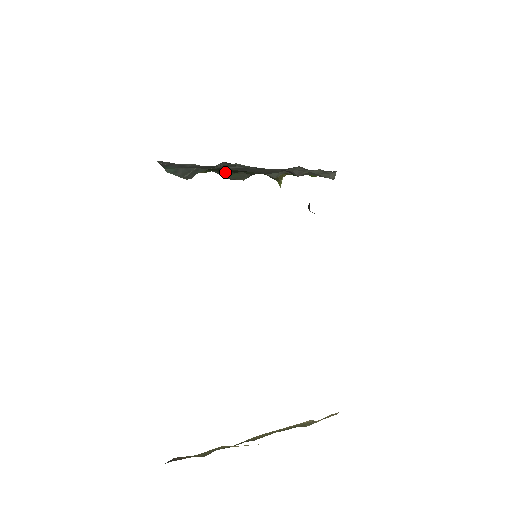
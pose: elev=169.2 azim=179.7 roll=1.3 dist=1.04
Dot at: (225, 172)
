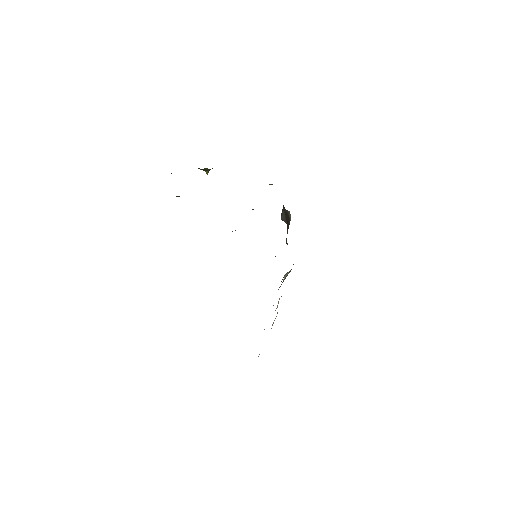
Dot at: occluded
